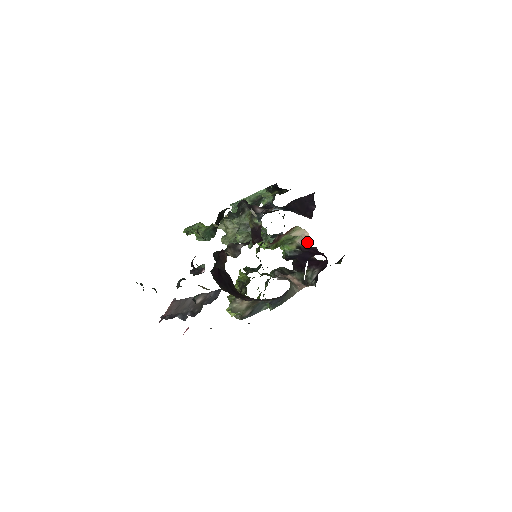
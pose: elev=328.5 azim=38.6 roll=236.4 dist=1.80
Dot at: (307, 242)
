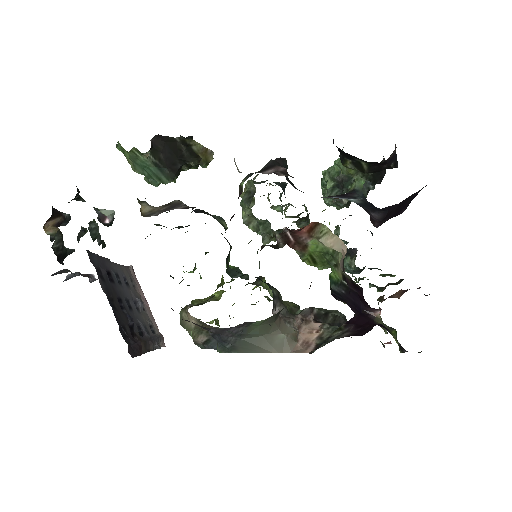
Dot at: (343, 267)
